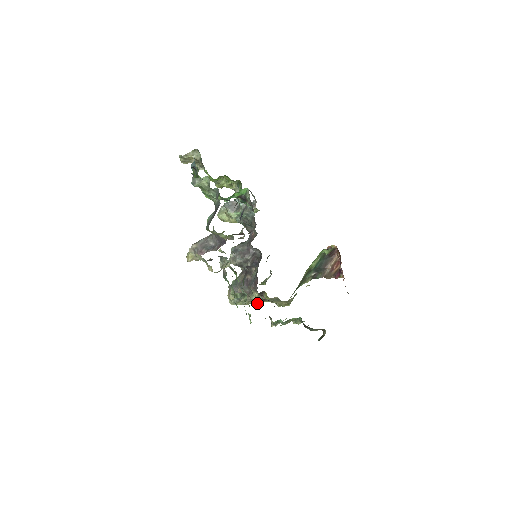
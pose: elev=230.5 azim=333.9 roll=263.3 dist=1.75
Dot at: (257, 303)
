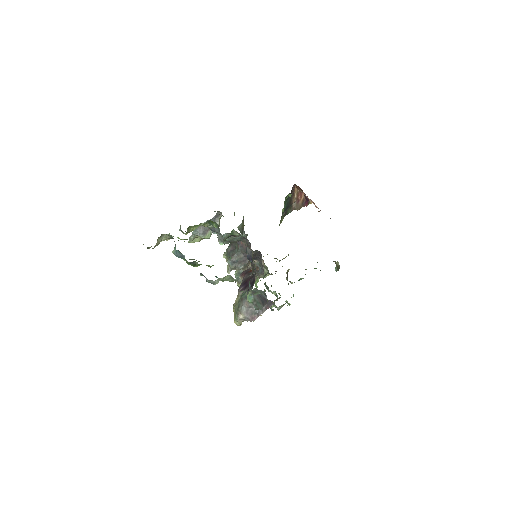
Dot at: occluded
